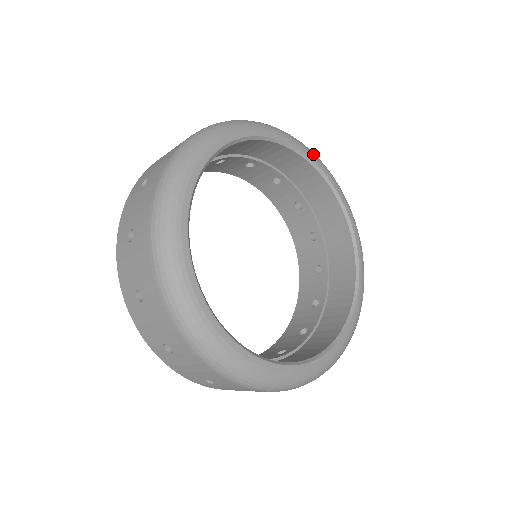
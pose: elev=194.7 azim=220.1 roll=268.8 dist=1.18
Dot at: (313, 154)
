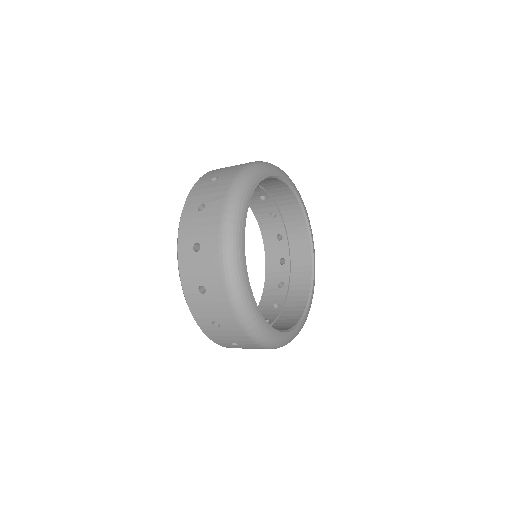
Dot at: (280, 171)
